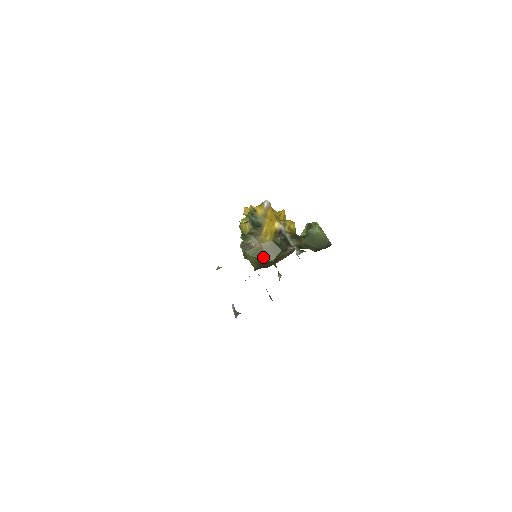
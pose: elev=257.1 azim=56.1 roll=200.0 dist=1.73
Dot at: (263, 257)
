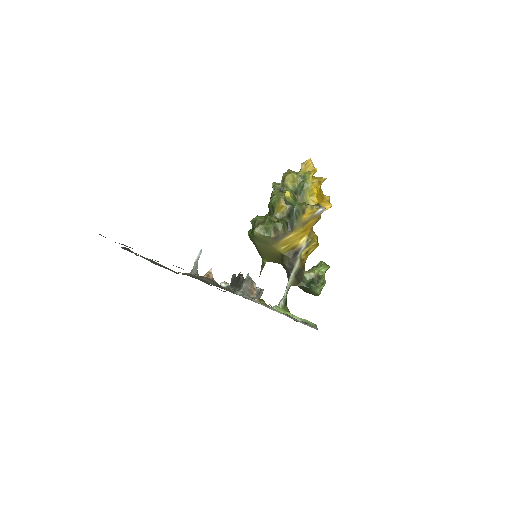
Dot at: (262, 253)
